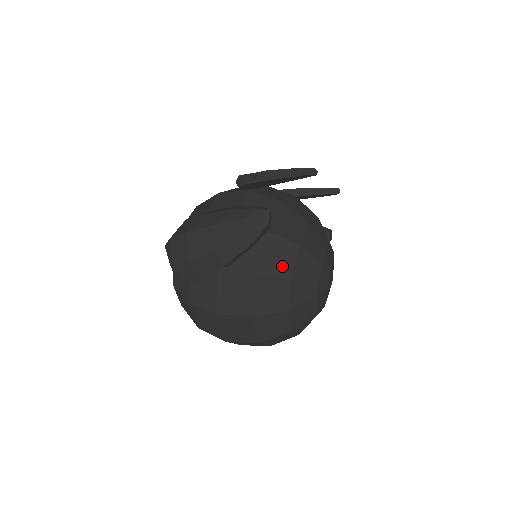
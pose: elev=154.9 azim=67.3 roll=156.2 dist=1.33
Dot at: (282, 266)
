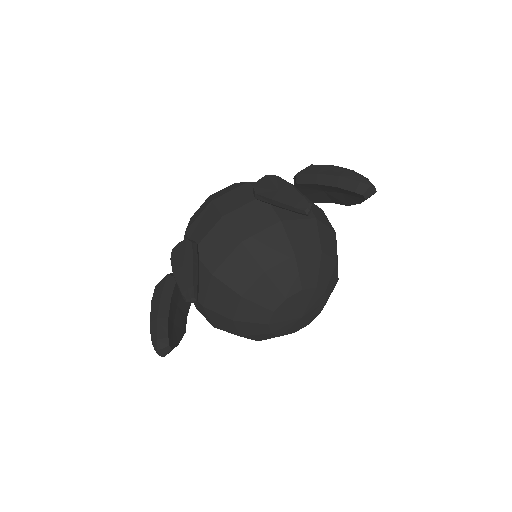
Dot at: (229, 328)
